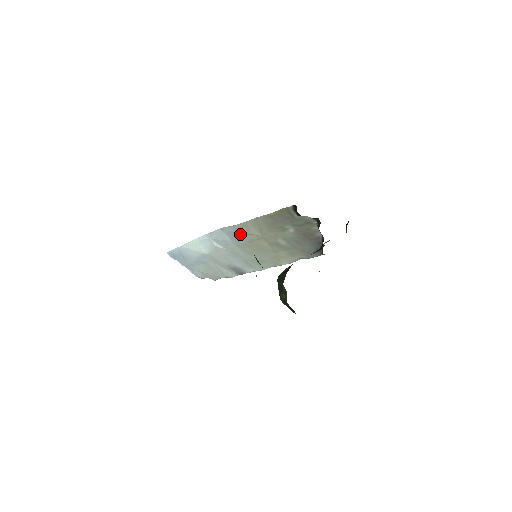
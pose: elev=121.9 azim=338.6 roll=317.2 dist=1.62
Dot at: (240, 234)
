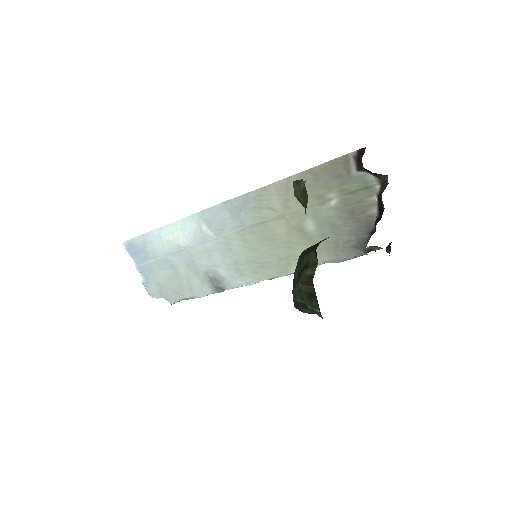
Dot at: (252, 207)
